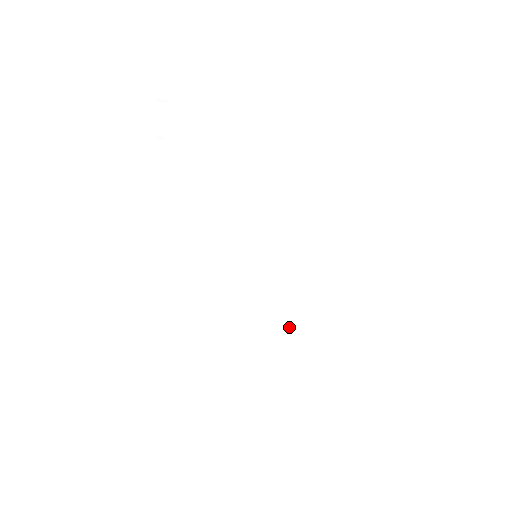
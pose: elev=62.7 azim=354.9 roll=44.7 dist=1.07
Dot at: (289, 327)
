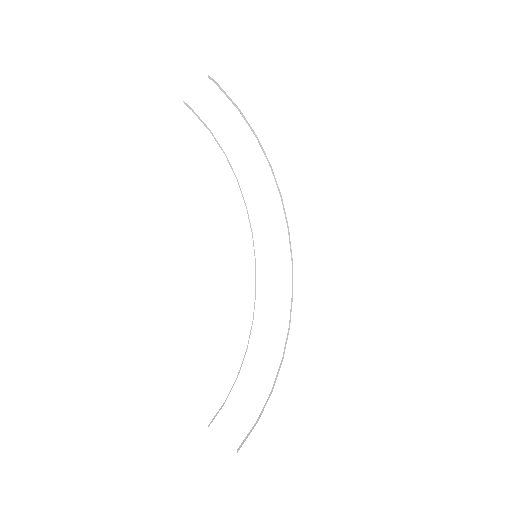
Dot at: (257, 328)
